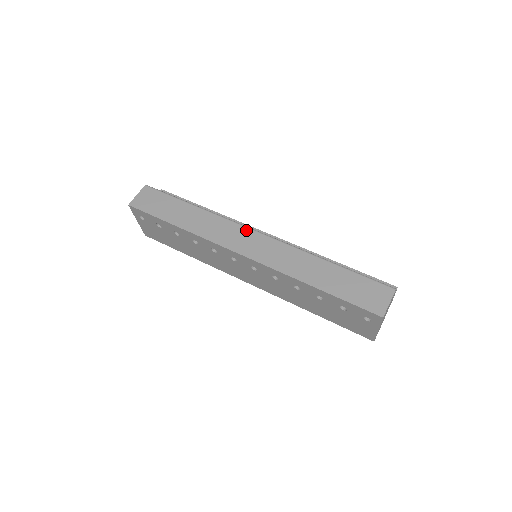
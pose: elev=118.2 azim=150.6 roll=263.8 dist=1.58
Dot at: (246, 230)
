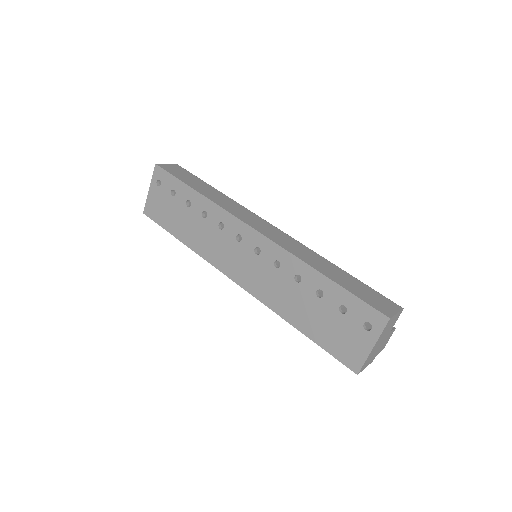
Dot at: (263, 220)
